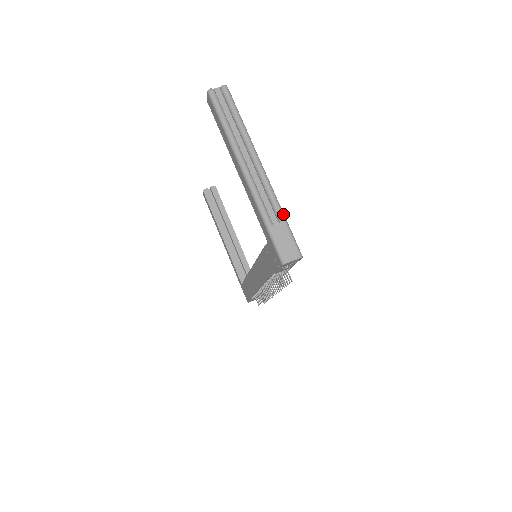
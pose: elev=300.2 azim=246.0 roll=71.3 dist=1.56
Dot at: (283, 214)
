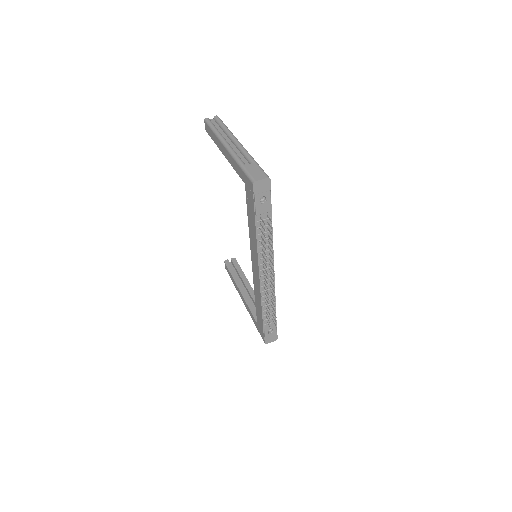
Dot at: occluded
